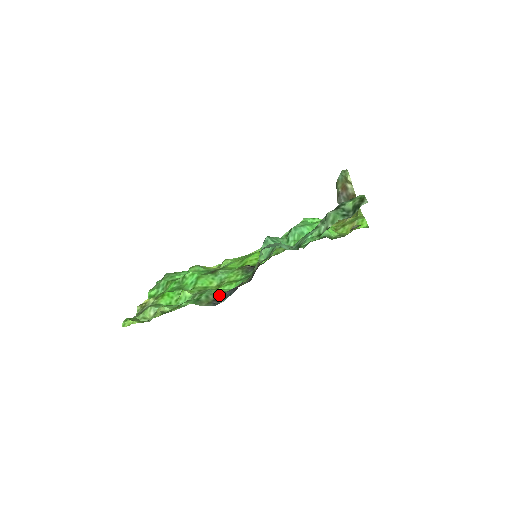
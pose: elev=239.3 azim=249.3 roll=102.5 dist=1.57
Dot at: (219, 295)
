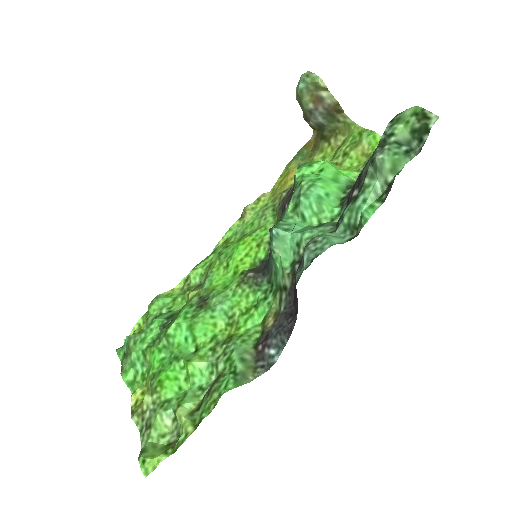
Dot at: (257, 347)
